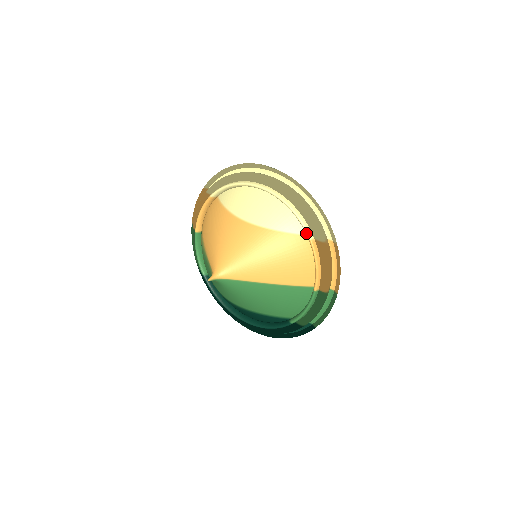
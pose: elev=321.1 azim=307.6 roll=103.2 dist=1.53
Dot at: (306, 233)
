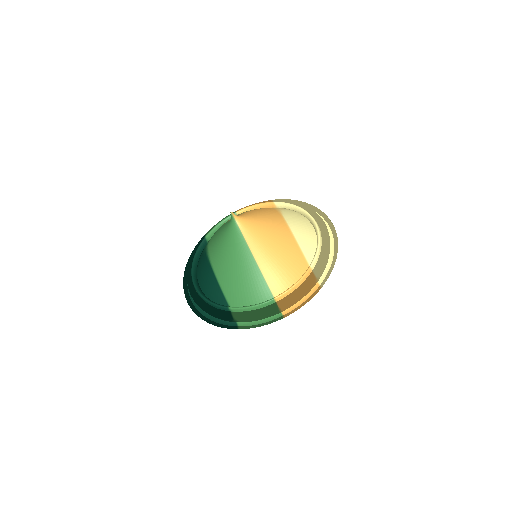
Dot at: (312, 261)
